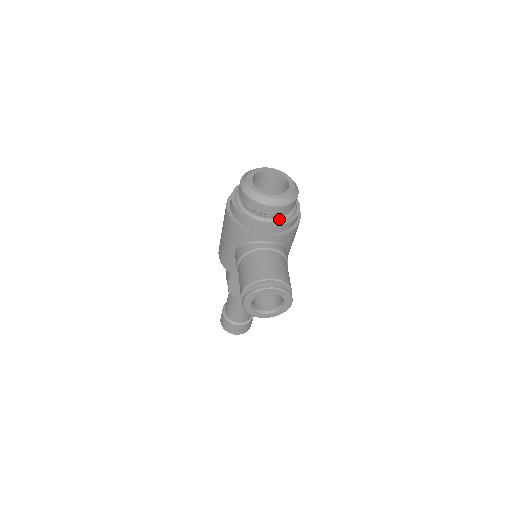
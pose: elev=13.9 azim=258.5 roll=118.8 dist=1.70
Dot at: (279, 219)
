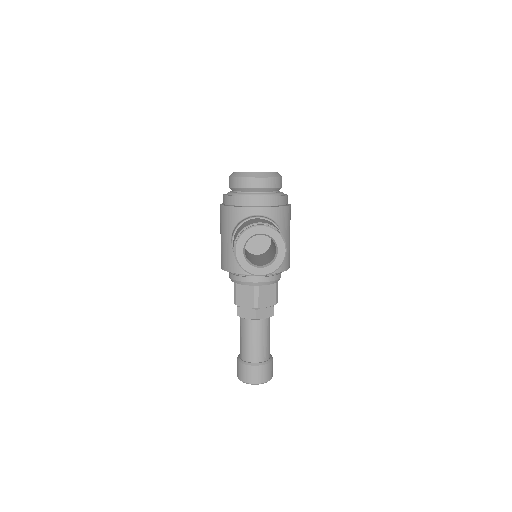
Dot at: (266, 193)
